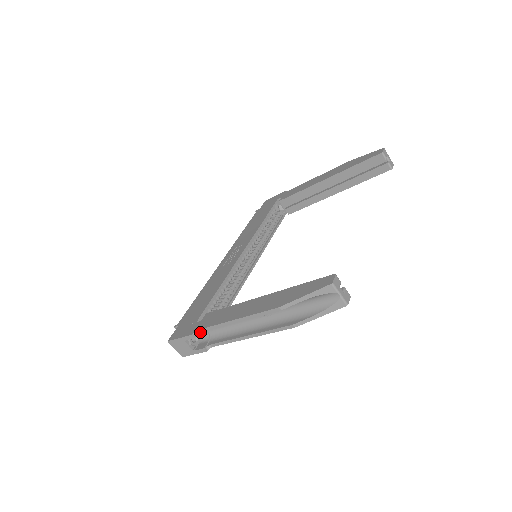
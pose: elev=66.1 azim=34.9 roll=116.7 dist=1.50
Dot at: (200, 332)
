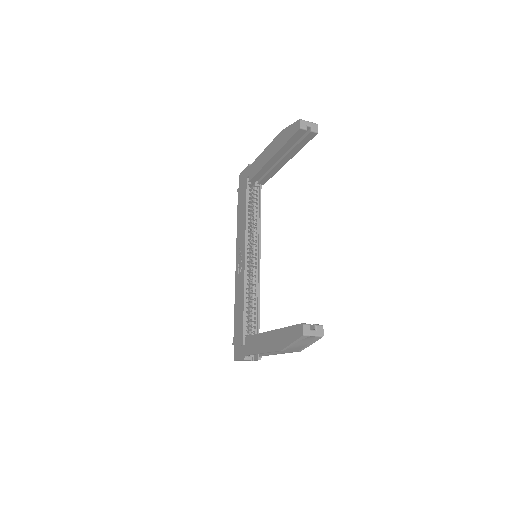
Dot at: occluded
